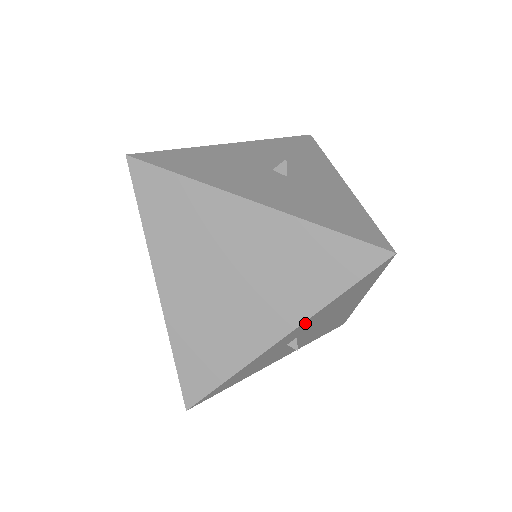
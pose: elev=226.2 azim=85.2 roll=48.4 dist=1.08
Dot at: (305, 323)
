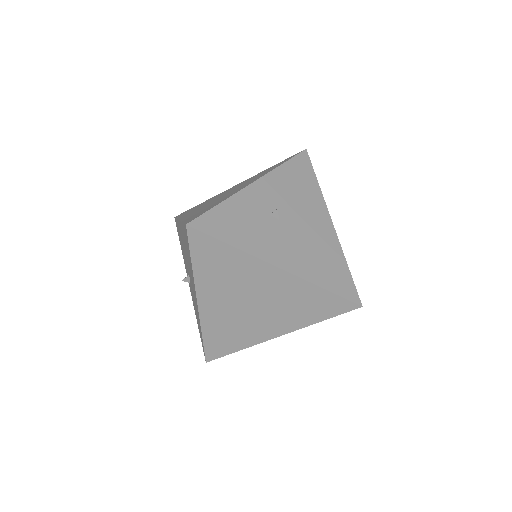
Dot at: (269, 179)
